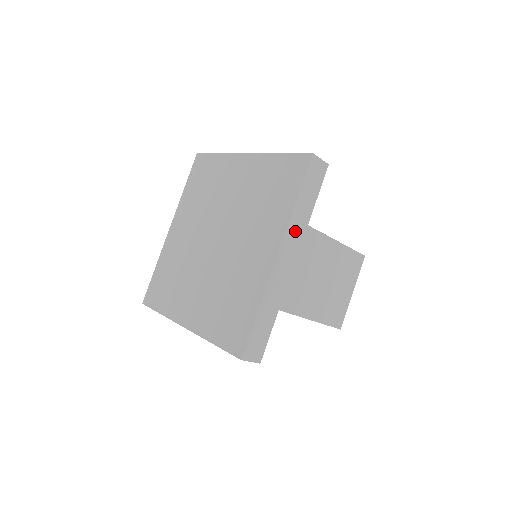
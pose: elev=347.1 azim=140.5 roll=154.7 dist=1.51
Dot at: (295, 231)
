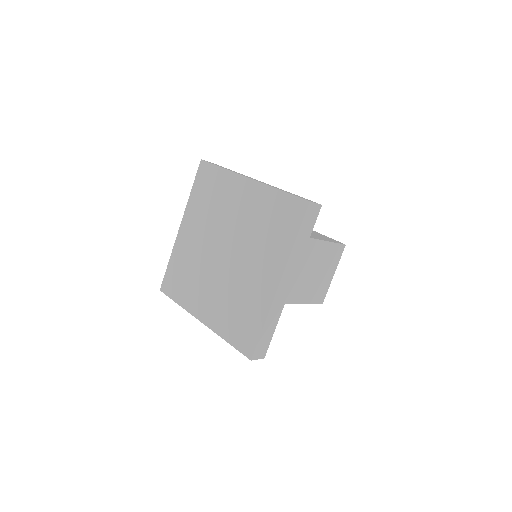
Dot at: (293, 263)
